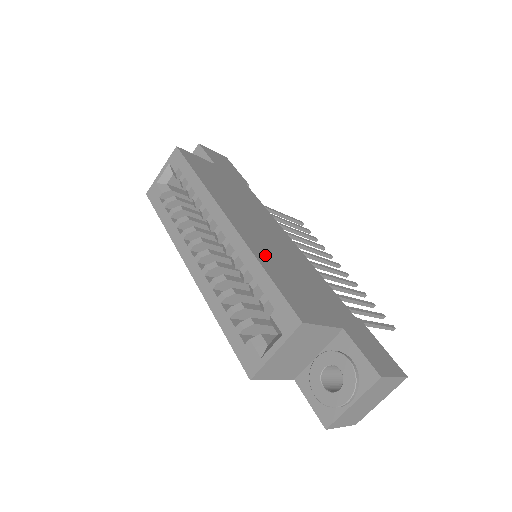
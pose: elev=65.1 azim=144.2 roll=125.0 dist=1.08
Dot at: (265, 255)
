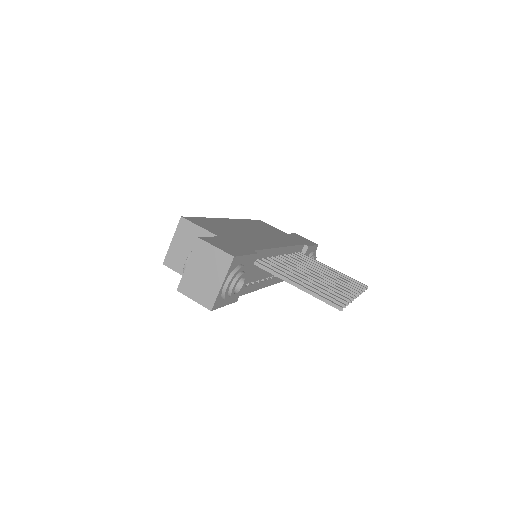
Dot at: (222, 223)
